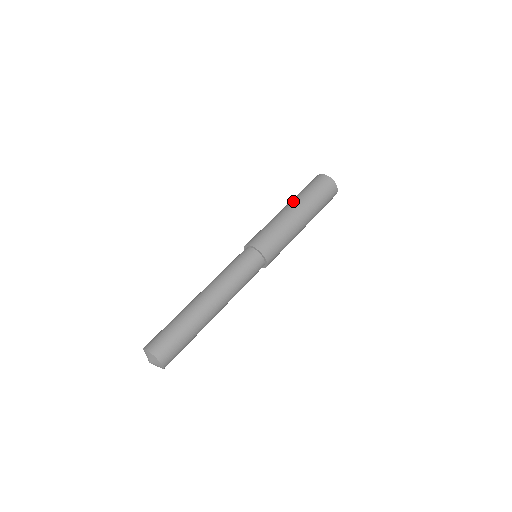
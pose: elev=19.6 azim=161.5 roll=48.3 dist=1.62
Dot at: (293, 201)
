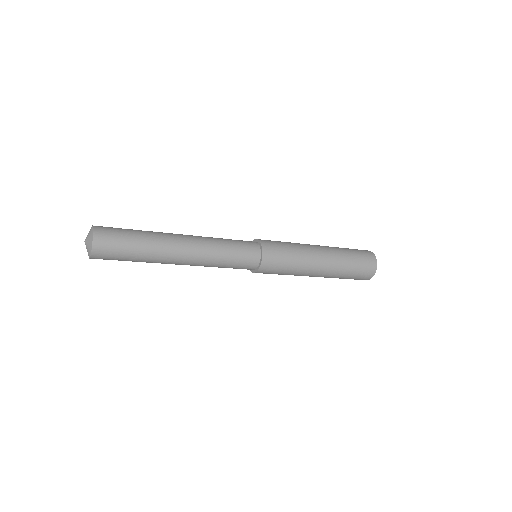
Dot at: (328, 246)
